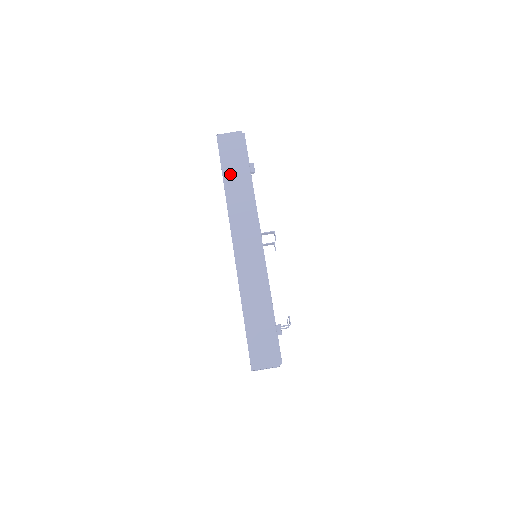
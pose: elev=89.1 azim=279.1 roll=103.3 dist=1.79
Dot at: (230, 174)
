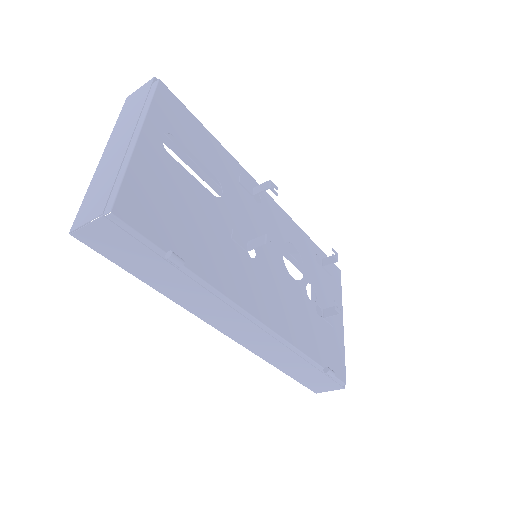
Dot at: (148, 275)
